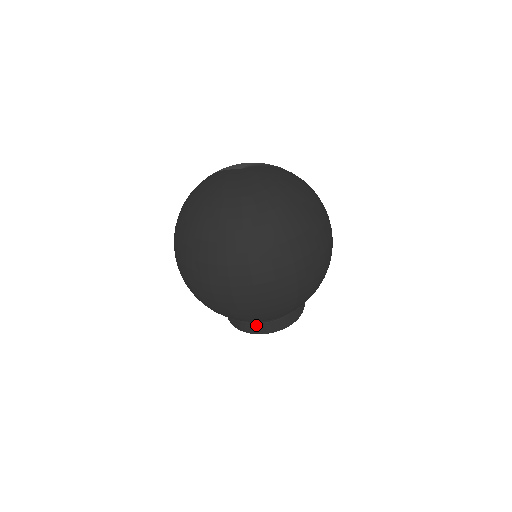
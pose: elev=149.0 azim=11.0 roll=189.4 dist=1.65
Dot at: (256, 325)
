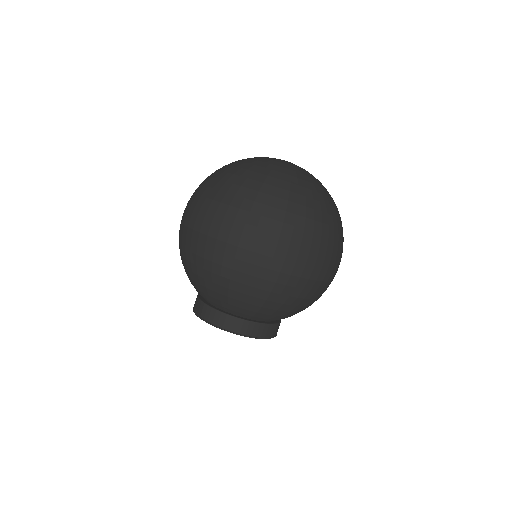
Dot at: (256, 325)
